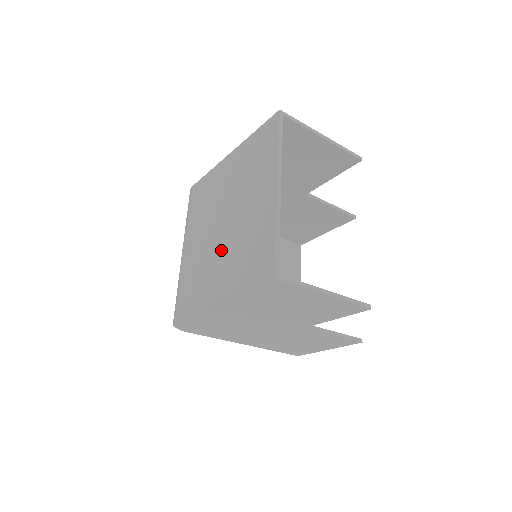
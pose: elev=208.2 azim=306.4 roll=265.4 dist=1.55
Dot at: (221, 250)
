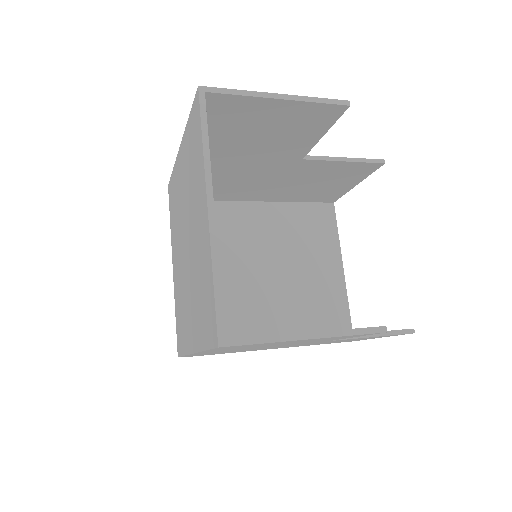
Dot at: (188, 283)
